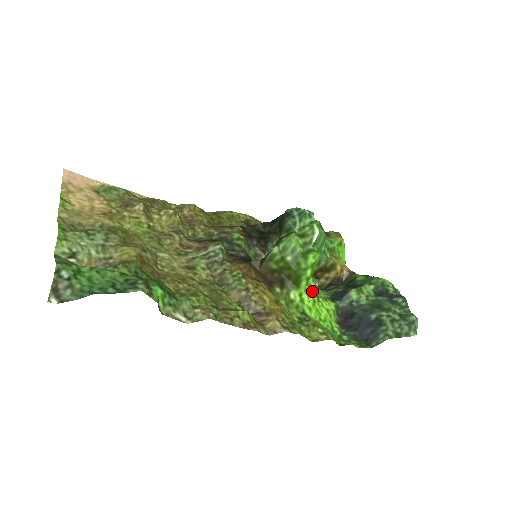
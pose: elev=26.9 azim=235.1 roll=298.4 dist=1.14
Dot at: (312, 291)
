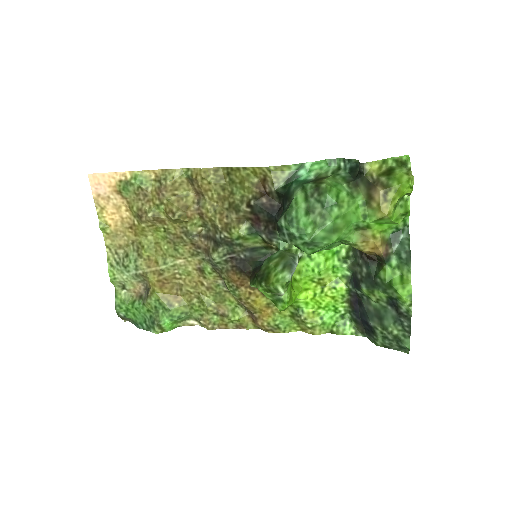
Dot at: (316, 284)
